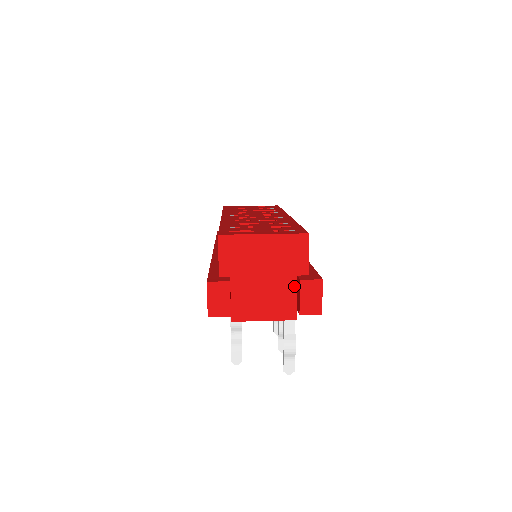
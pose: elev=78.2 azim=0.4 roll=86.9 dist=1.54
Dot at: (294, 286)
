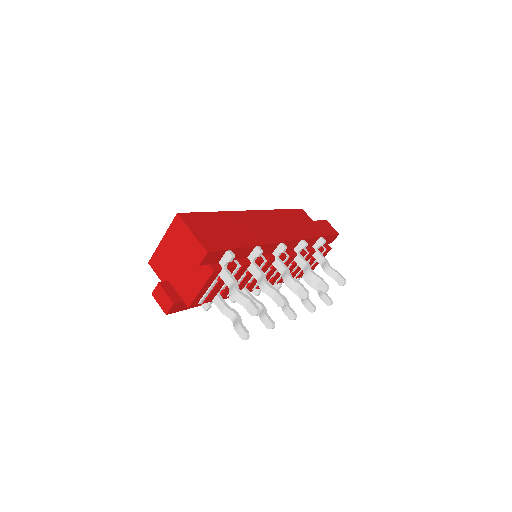
Dot at: occluded
